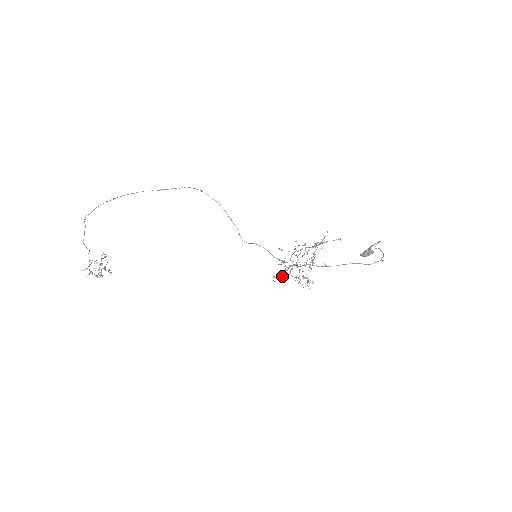
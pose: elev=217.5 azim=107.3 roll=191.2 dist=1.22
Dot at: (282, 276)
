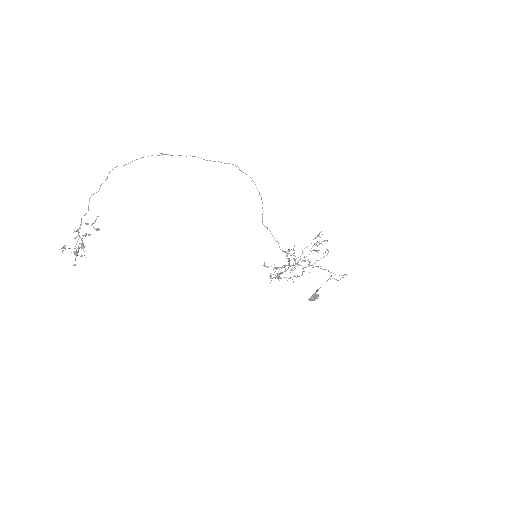
Dot at: (289, 263)
